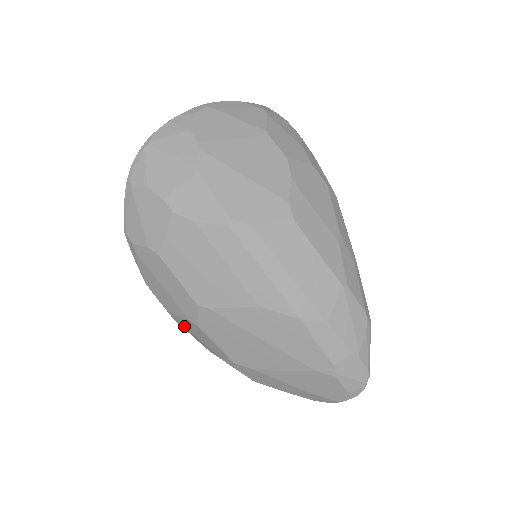
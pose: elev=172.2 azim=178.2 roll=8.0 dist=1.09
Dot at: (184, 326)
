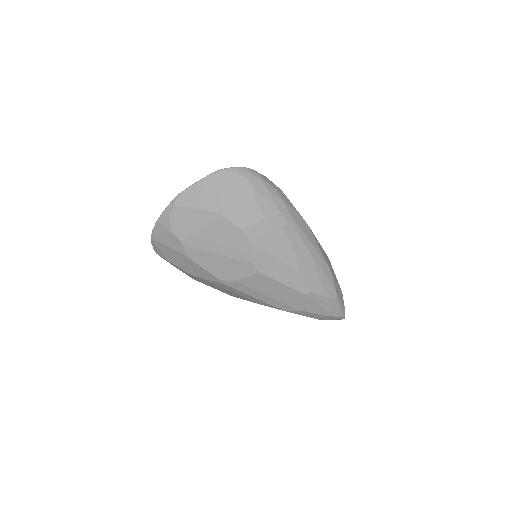
Dot at: occluded
